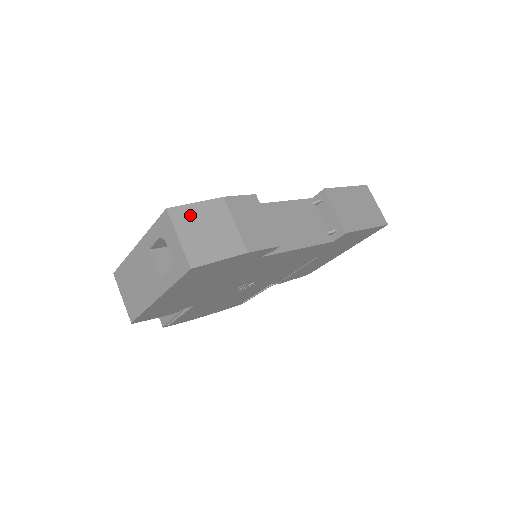
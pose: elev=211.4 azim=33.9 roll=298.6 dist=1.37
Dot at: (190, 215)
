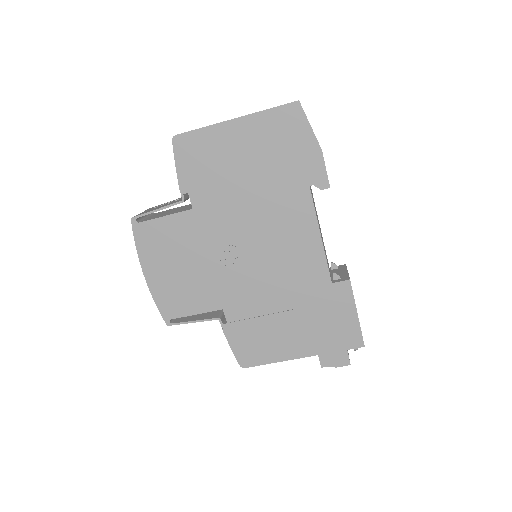
Dot at: occluded
